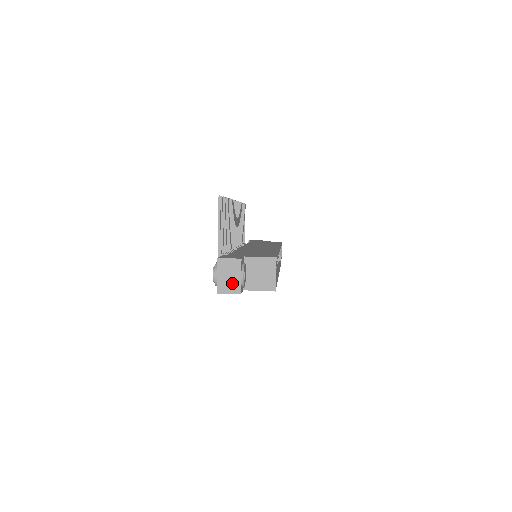
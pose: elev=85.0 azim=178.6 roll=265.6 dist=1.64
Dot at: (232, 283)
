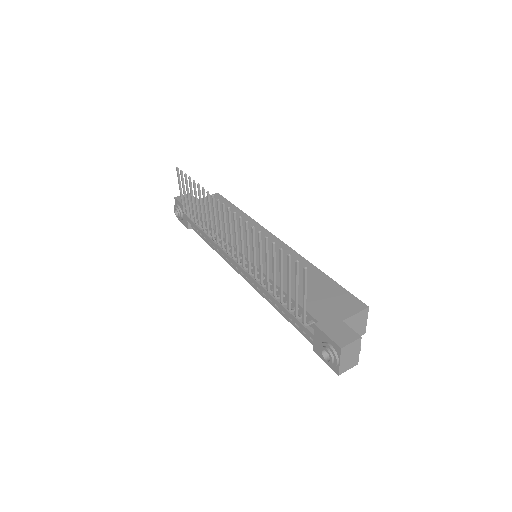
Dot at: (352, 360)
